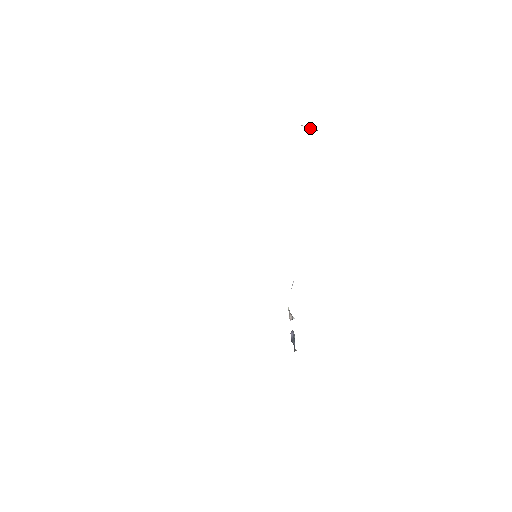
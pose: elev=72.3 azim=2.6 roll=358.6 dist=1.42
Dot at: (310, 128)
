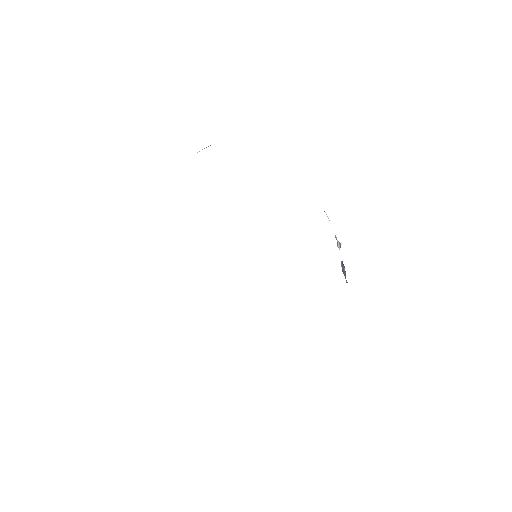
Dot at: occluded
